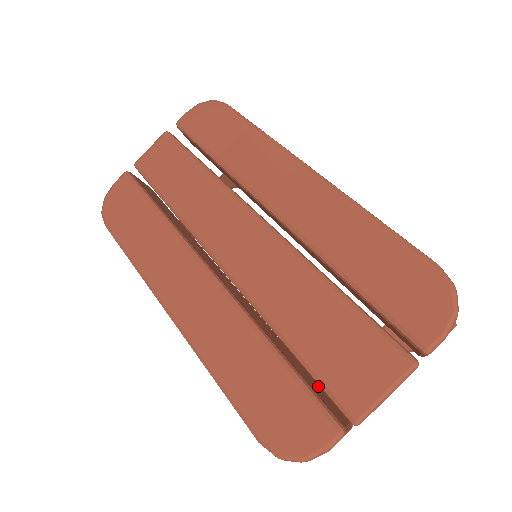
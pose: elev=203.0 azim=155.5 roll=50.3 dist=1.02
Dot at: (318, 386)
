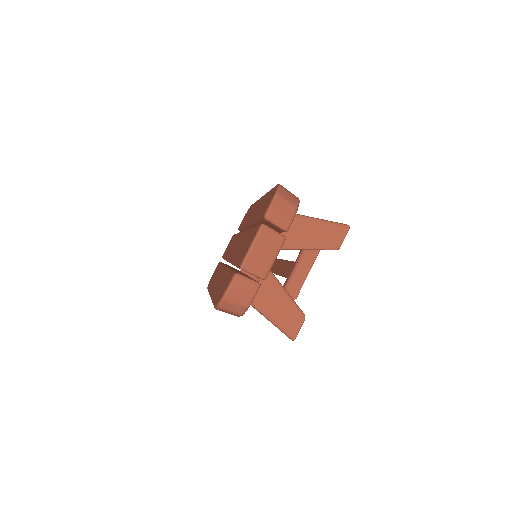
Dot at: occluded
